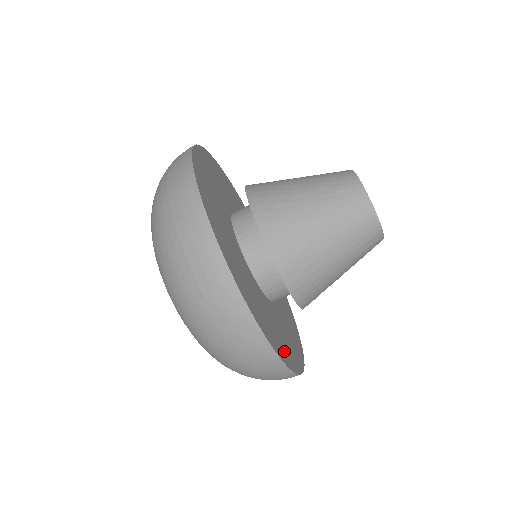
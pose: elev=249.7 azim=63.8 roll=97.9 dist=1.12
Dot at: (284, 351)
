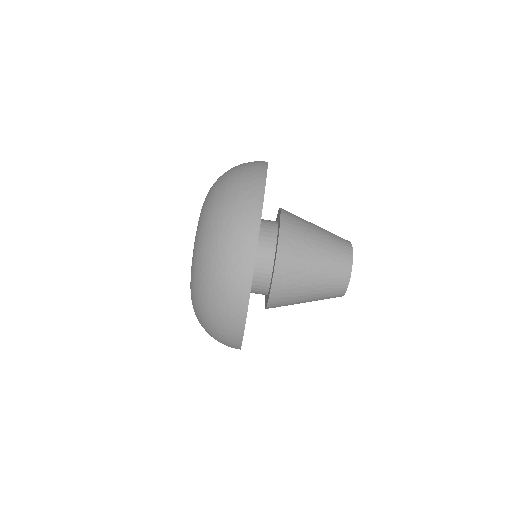
Dot at: occluded
